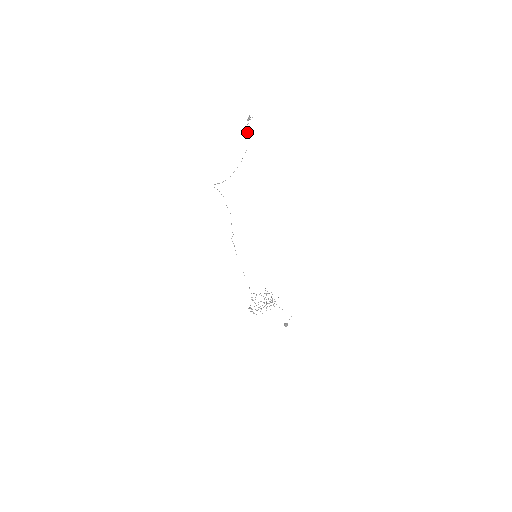
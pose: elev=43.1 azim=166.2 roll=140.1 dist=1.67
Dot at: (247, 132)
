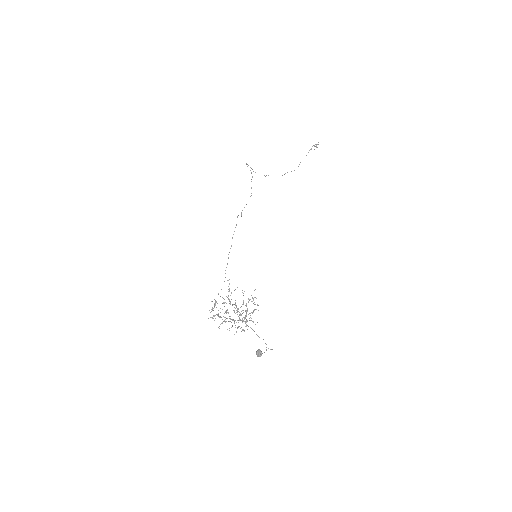
Dot at: occluded
